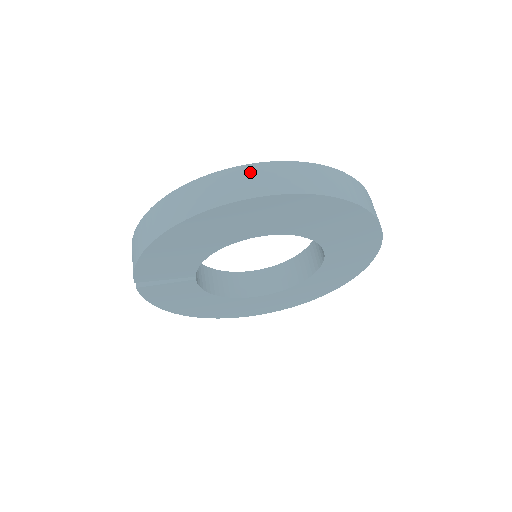
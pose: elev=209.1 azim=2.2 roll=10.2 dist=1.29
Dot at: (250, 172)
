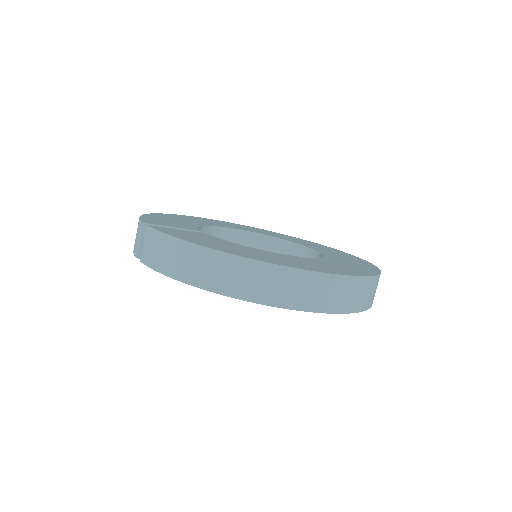
Dot at: (322, 283)
